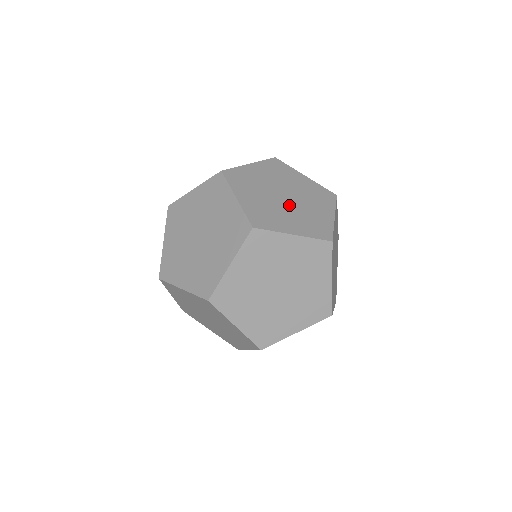
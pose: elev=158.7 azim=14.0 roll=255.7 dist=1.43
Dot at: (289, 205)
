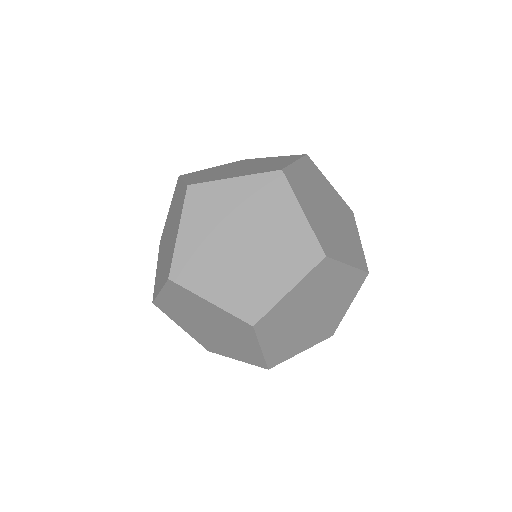
Dot at: (255, 251)
